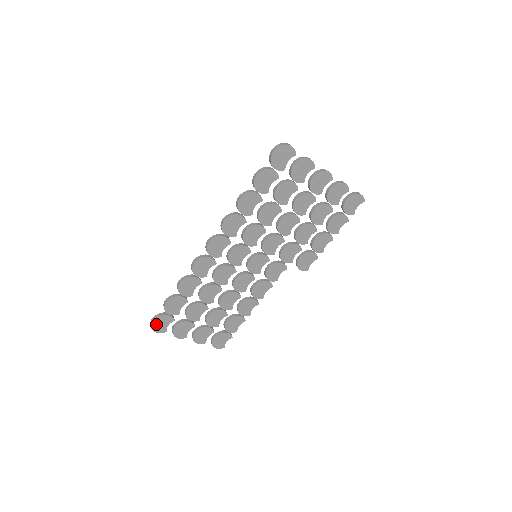
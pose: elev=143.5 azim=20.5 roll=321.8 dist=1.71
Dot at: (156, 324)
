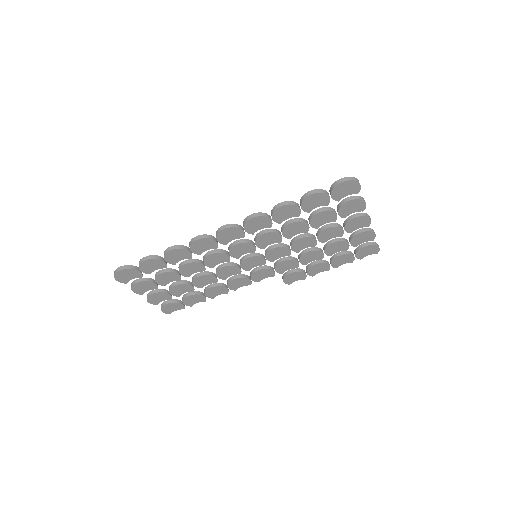
Dot at: (121, 274)
